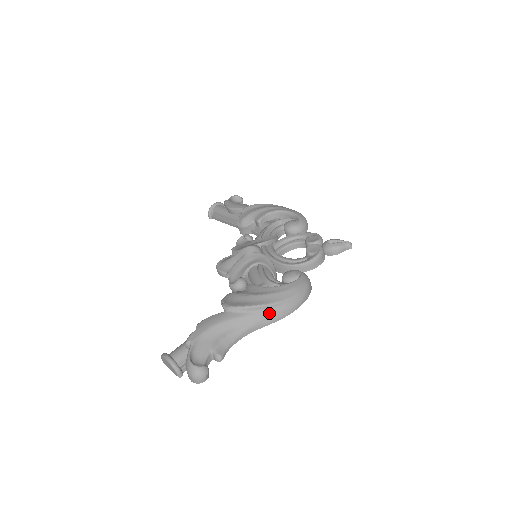
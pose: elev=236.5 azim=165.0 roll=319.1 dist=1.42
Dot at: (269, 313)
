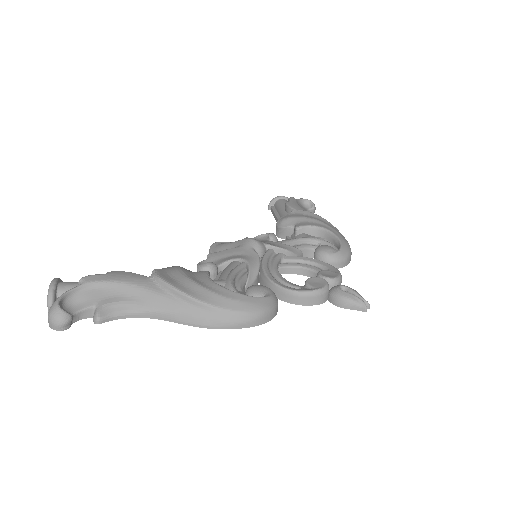
Dot at: (190, 310)
